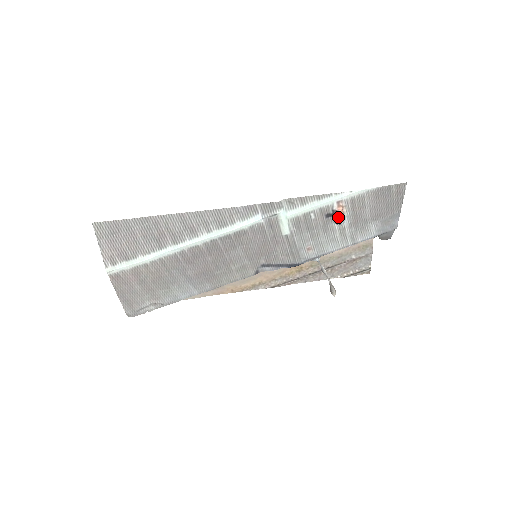
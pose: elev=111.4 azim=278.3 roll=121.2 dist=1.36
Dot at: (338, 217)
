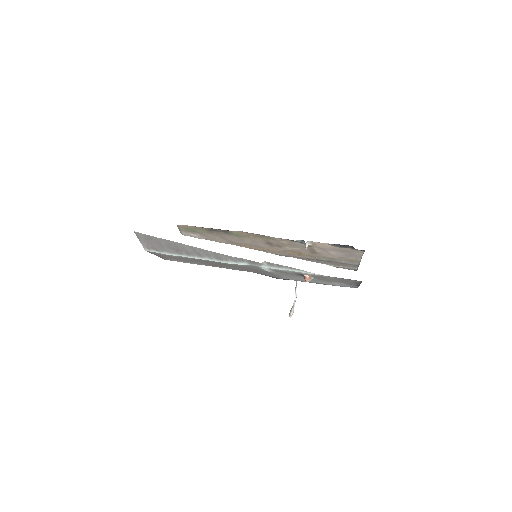
Dot at: (305, 280)
